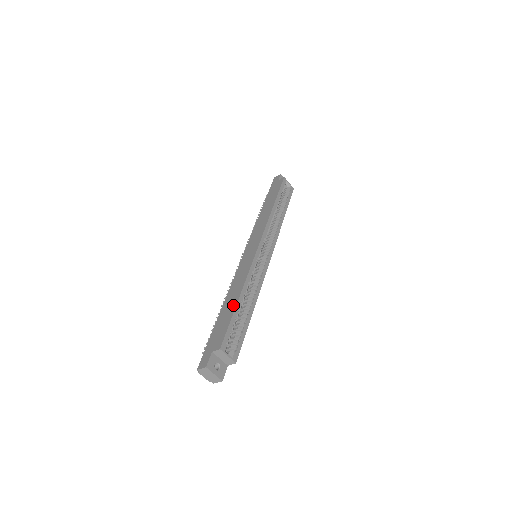
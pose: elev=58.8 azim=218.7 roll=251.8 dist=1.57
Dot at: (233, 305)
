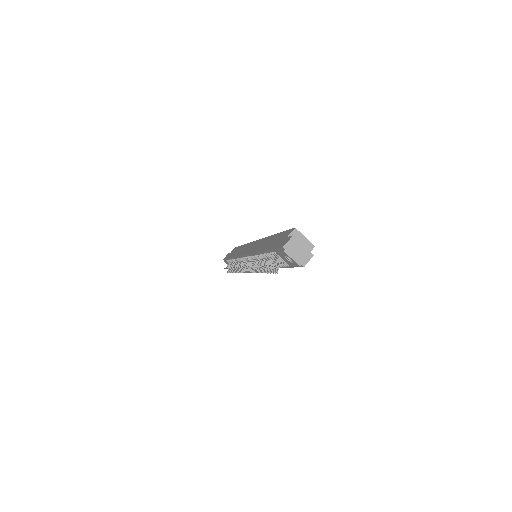
Dot at: (274, 237)
